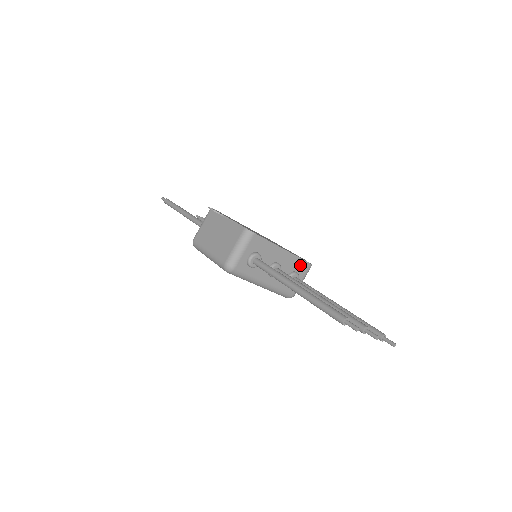
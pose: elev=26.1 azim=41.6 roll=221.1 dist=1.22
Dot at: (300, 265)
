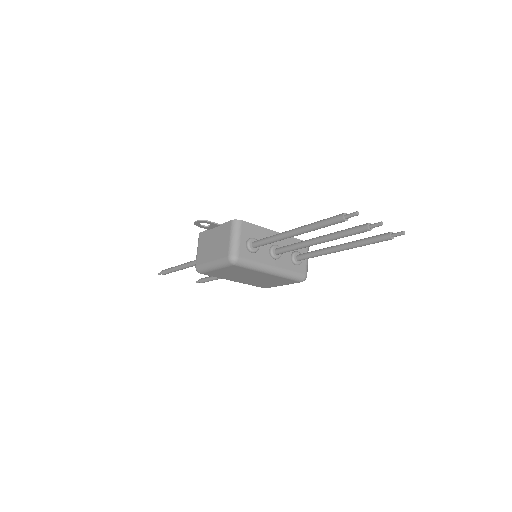
Dot at: occluded
